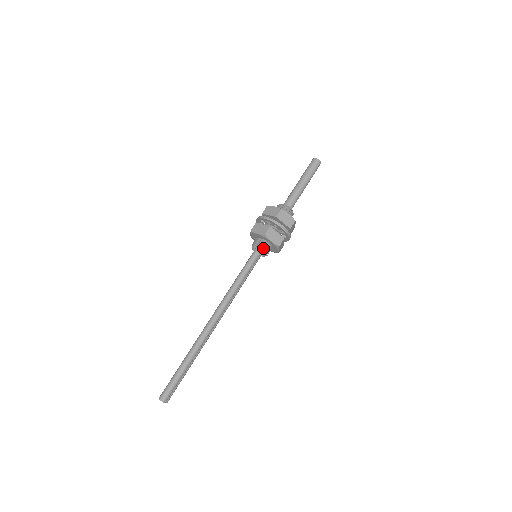
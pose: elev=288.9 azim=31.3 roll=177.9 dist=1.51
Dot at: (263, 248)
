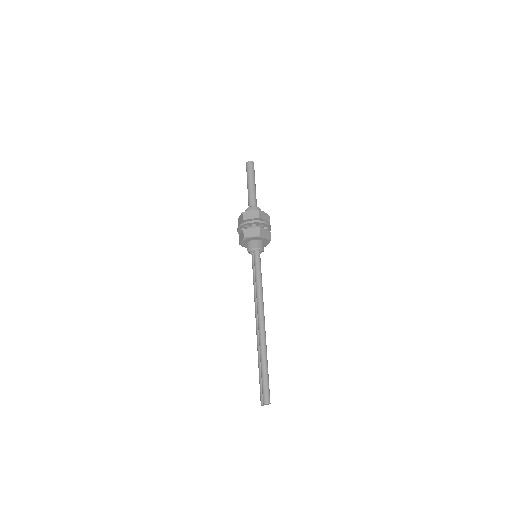
Dot at: (261, 247)
